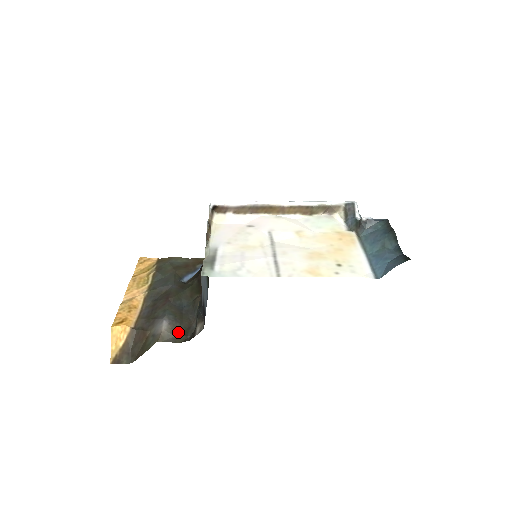
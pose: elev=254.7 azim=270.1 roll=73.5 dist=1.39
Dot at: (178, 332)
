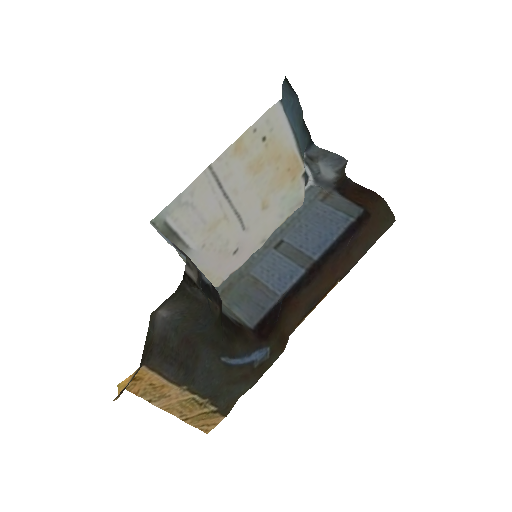
Dot at: (178, 302)
